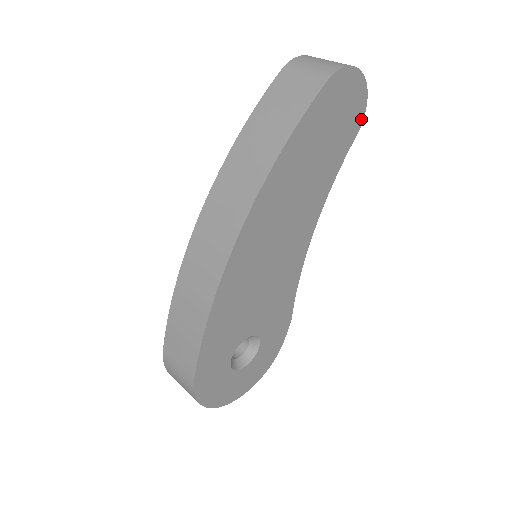
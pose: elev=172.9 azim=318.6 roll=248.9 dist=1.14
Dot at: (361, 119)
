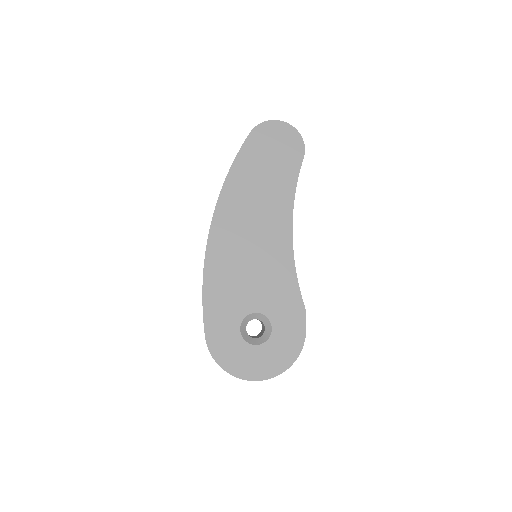
Dot at: (302, 148)
